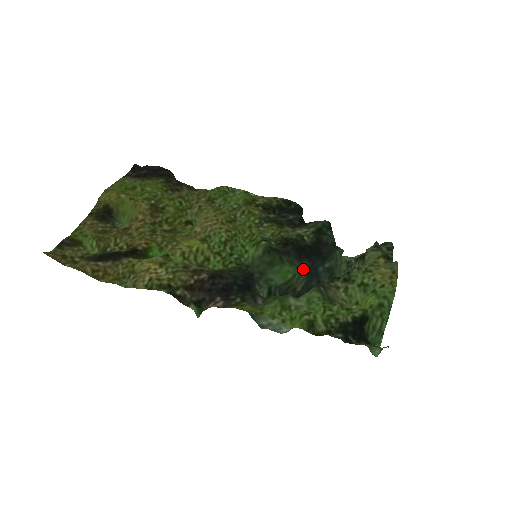
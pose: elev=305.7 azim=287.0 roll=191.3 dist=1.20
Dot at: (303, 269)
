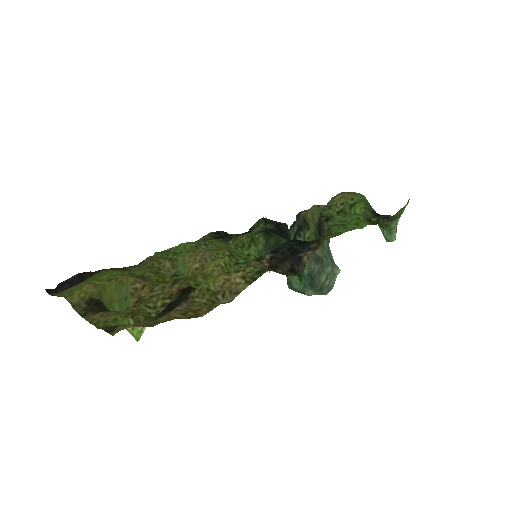
Dot at: occluded
